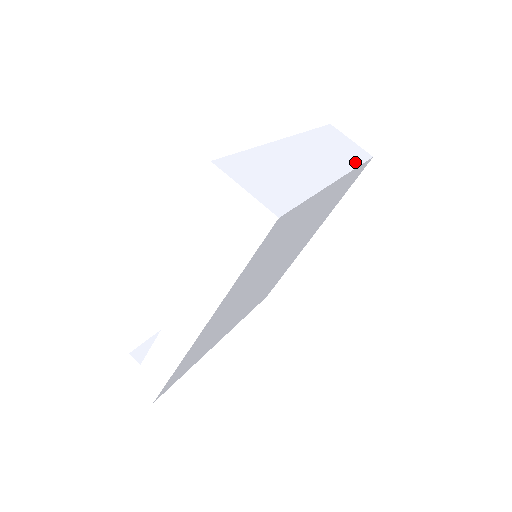
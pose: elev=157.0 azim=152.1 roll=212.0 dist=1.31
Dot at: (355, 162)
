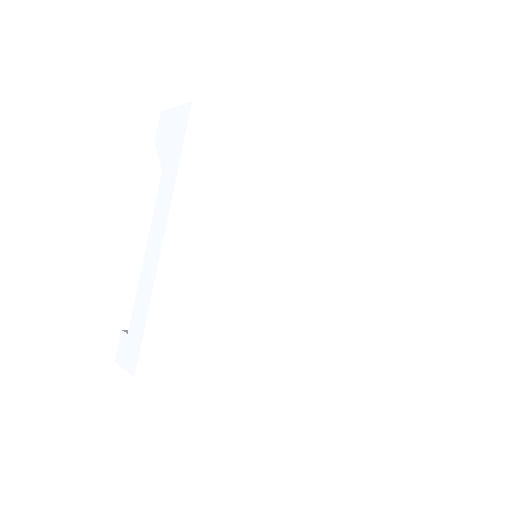
Dot at: occluded
